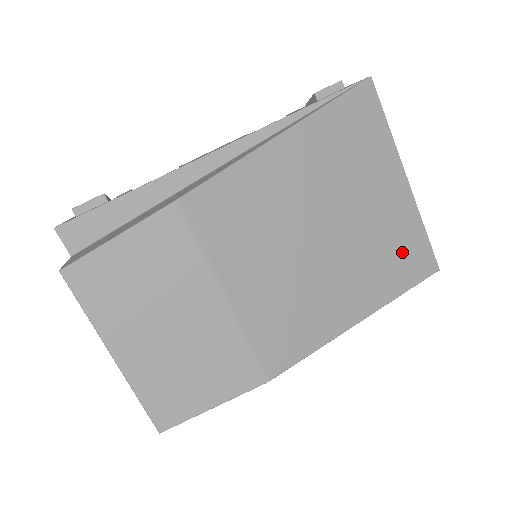
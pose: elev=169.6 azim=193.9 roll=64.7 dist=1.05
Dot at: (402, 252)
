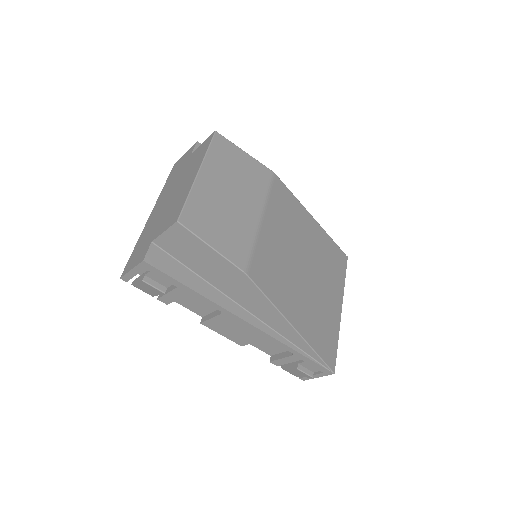
Dot at: (325, 333)
